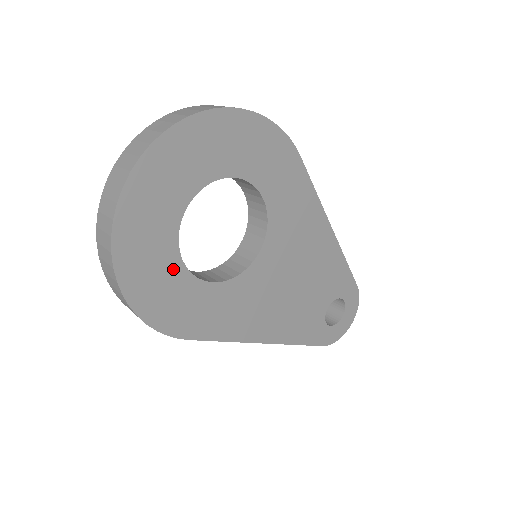
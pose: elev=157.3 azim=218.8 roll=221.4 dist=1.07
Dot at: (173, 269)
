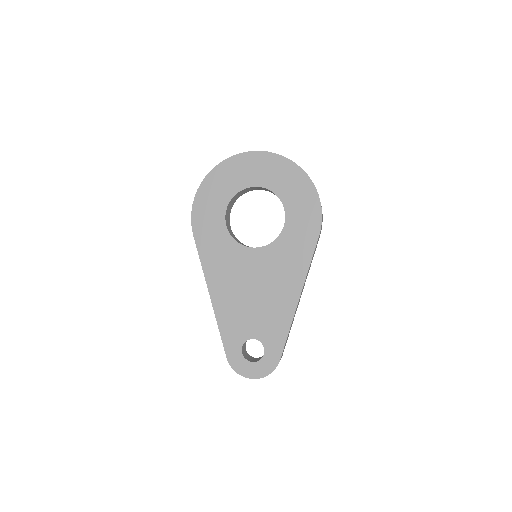
Dot at: (223, 200)
